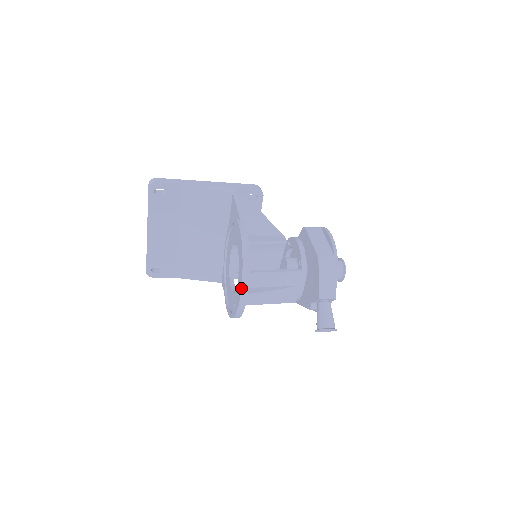
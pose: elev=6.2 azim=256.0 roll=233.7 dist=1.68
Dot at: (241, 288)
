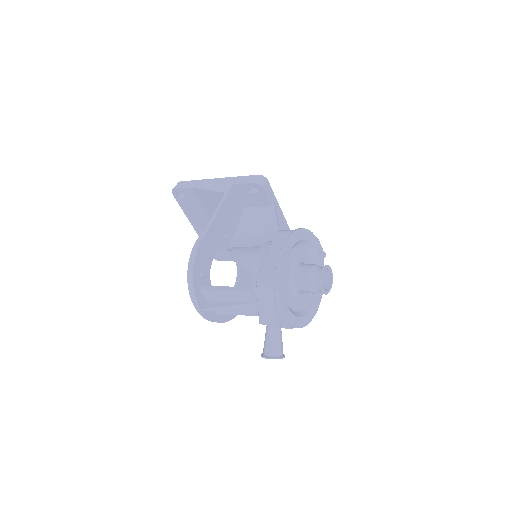
Dot at: (193, 304)
